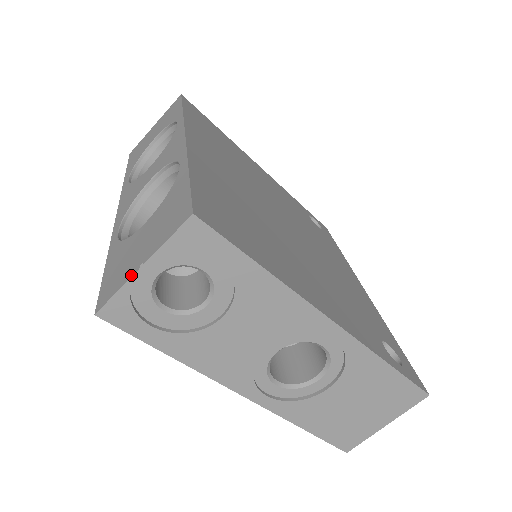
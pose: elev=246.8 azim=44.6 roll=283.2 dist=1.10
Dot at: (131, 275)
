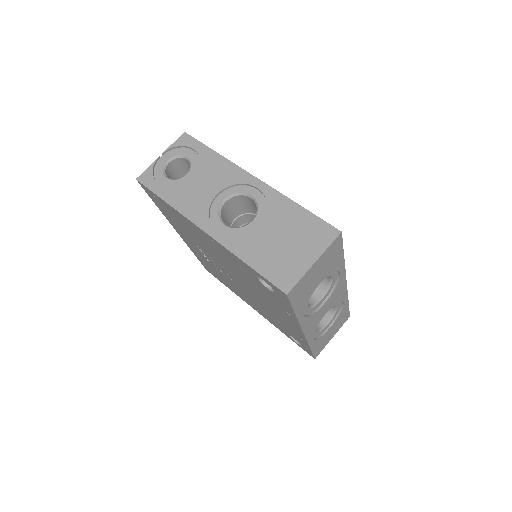
Dot at: (156, 161)
